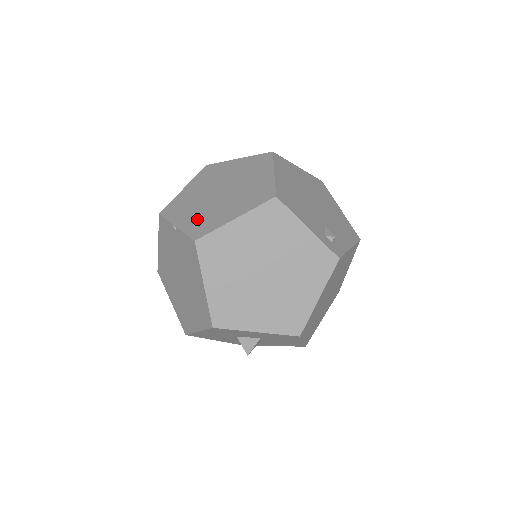
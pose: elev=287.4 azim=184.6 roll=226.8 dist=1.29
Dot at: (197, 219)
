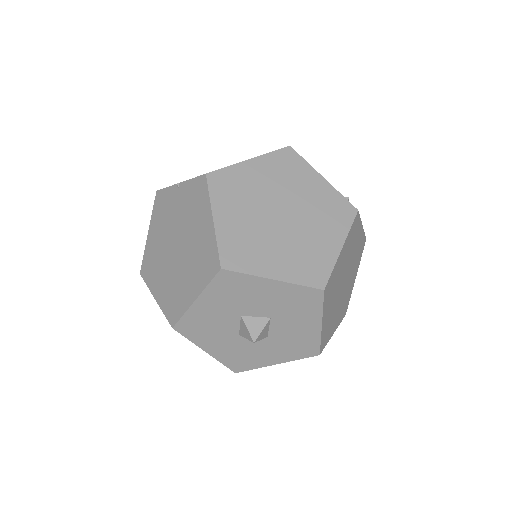
Dot at: occluded
